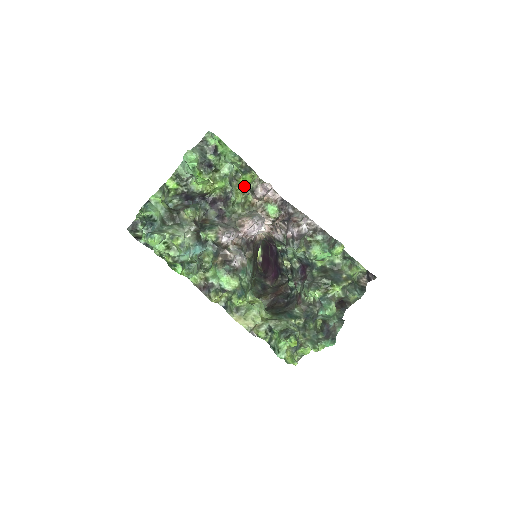
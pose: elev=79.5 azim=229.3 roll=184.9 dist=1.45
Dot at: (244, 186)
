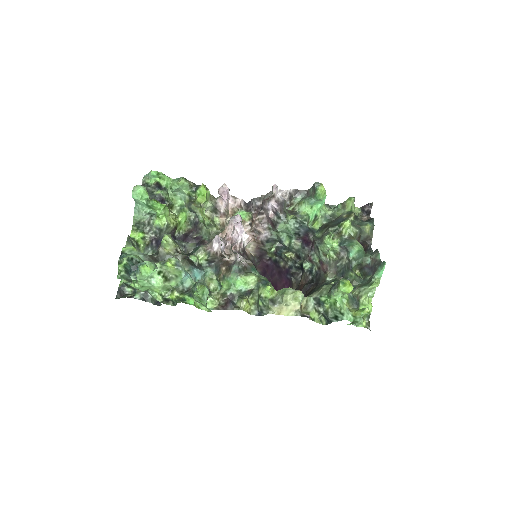
Dot at: (204, 208)
